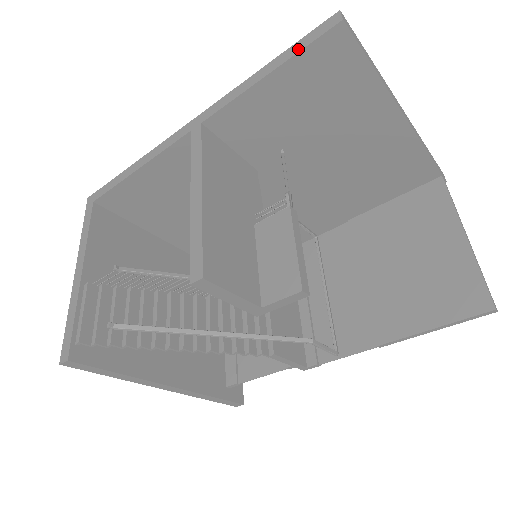
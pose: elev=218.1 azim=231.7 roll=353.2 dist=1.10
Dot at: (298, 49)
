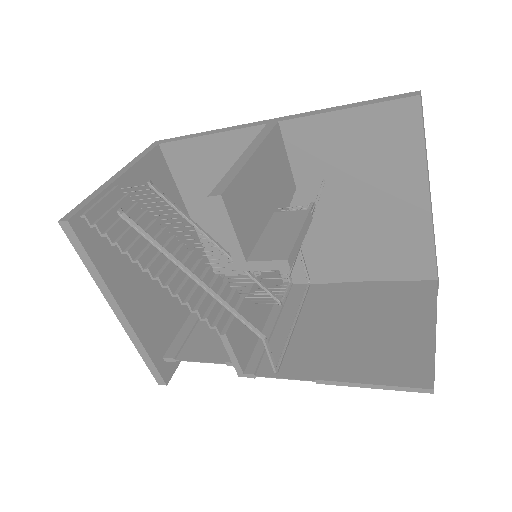
Dot at: (378, 101)
